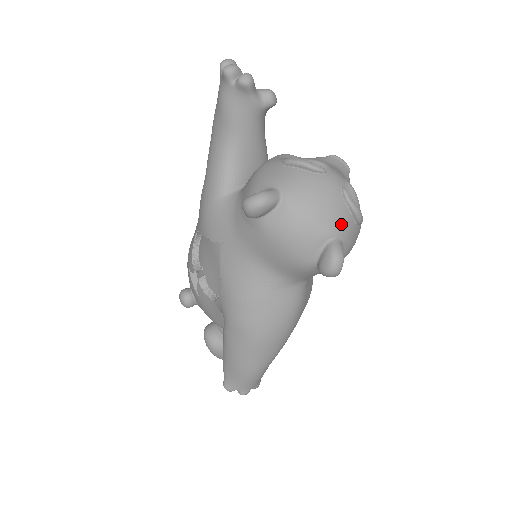
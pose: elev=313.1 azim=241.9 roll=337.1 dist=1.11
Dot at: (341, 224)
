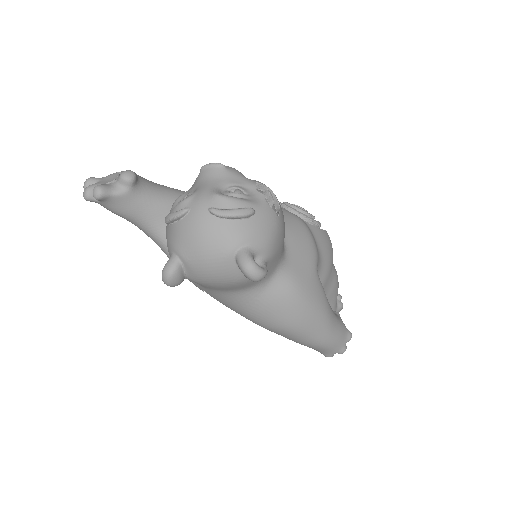
Dot at: (231, 237)
